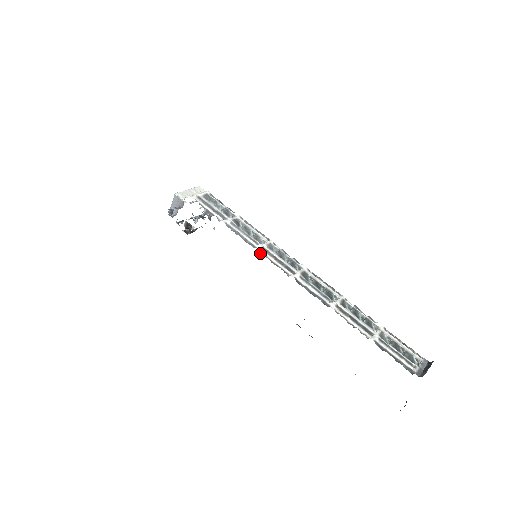
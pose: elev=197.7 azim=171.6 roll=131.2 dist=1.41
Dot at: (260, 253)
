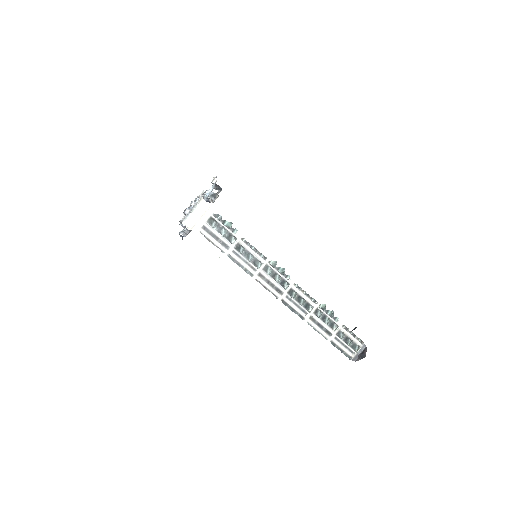
Dot at: occluded
